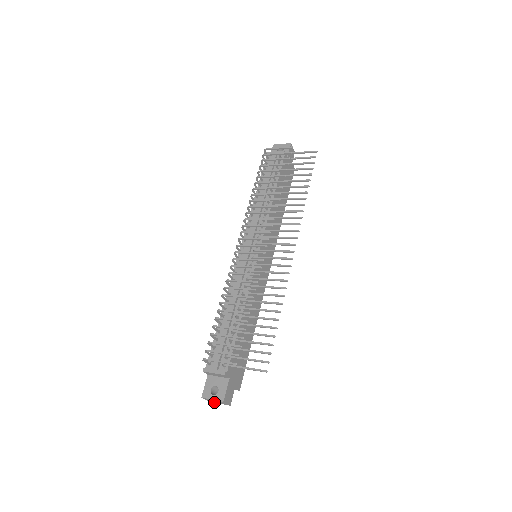
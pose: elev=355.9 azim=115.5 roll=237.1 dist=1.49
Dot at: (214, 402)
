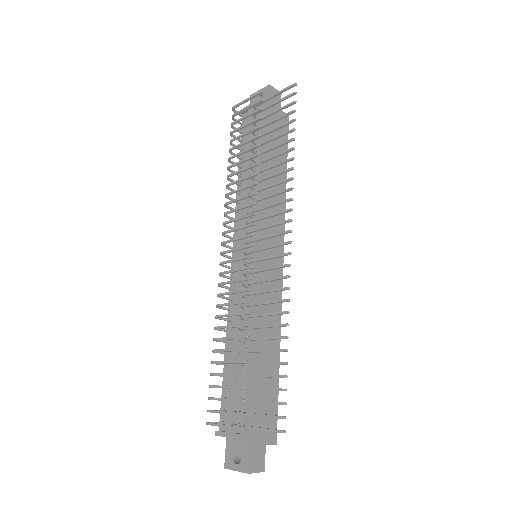
Dot at: occluded
